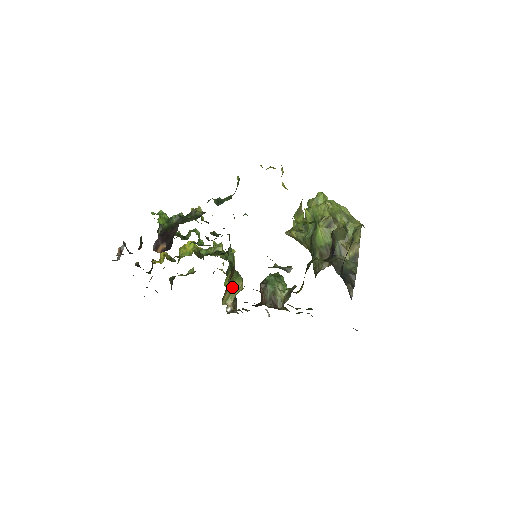
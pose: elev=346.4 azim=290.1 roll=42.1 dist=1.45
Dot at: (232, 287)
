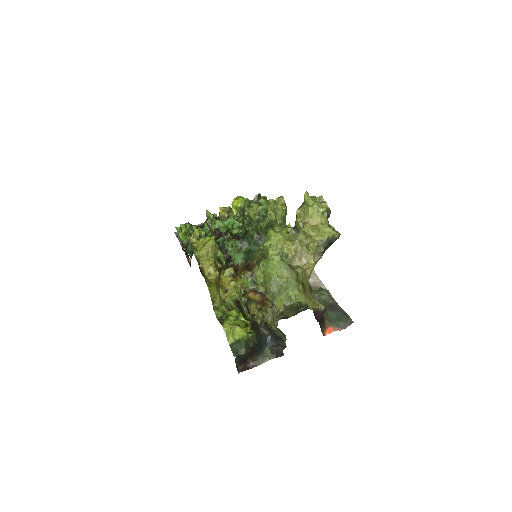
Dot at: occluded
